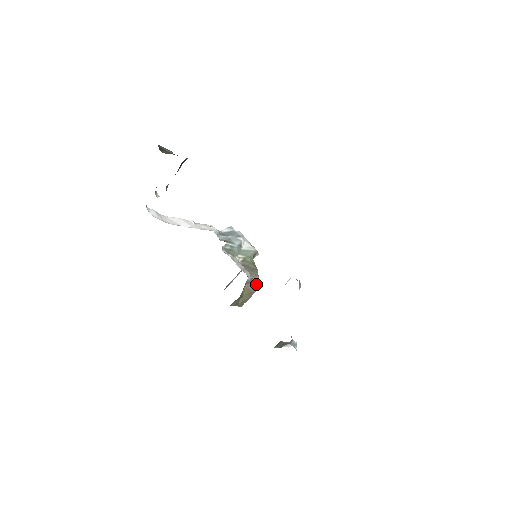
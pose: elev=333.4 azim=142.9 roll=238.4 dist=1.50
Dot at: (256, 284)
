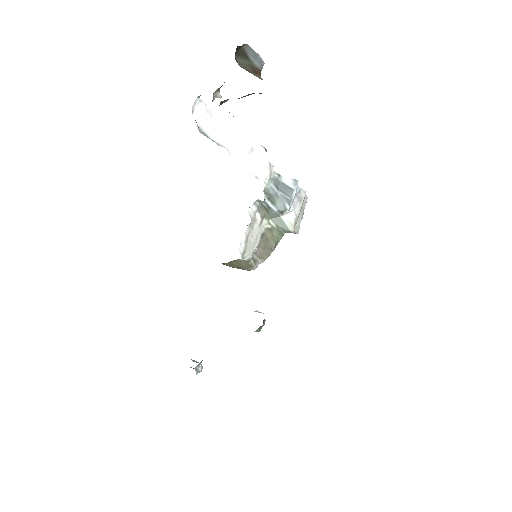
Dot at: (251, 267)
